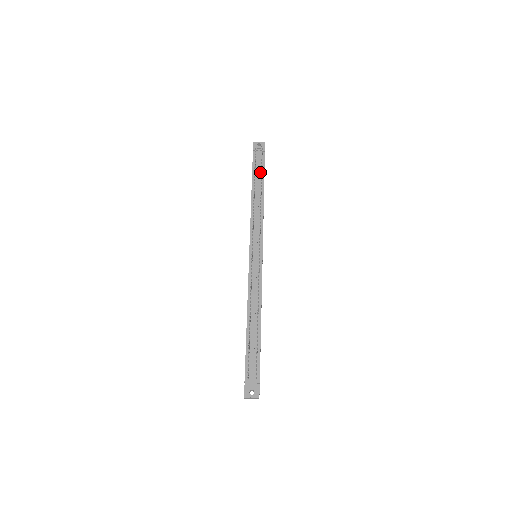
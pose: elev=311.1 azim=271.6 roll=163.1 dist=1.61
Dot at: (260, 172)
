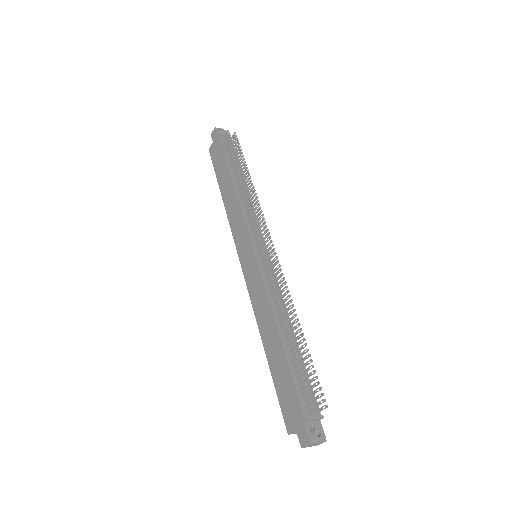
Dot at: occluded
